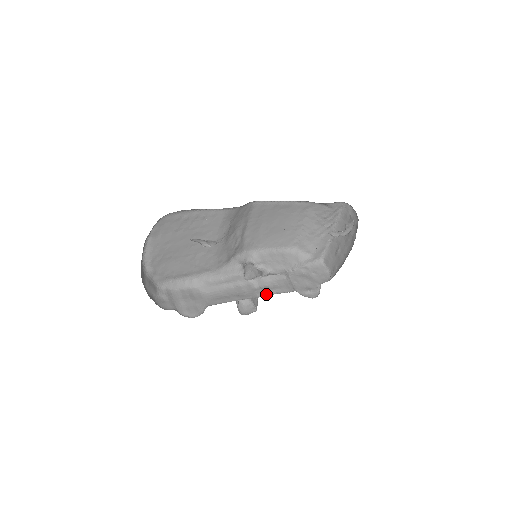
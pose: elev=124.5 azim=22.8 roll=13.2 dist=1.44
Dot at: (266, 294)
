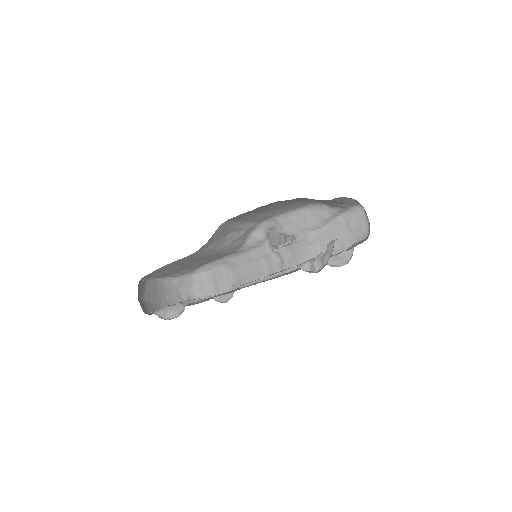
Dot at: (289, 269)
